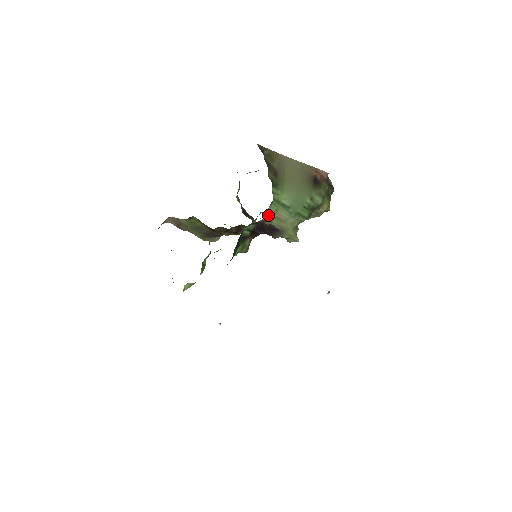
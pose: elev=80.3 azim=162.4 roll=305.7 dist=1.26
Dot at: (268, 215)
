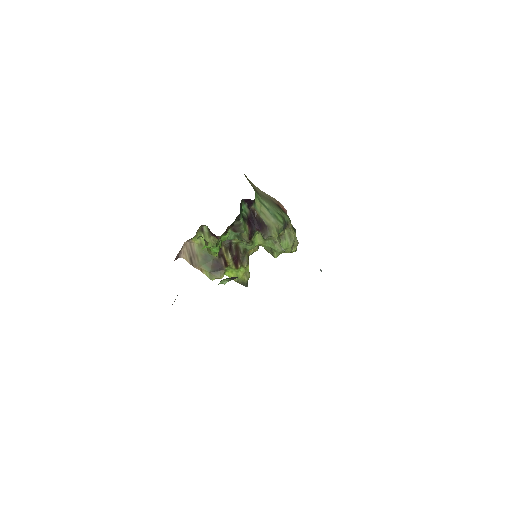
Dot at: (256, 206)
